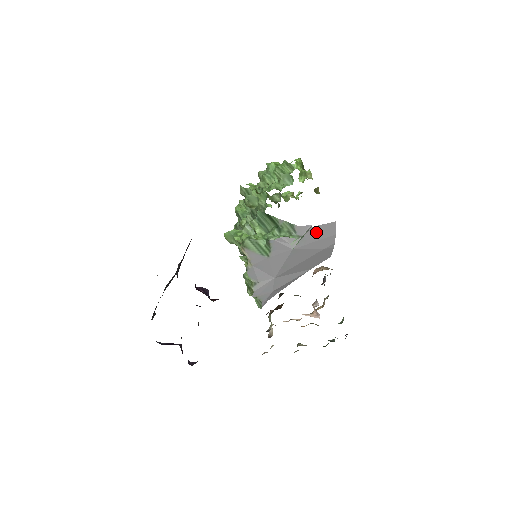
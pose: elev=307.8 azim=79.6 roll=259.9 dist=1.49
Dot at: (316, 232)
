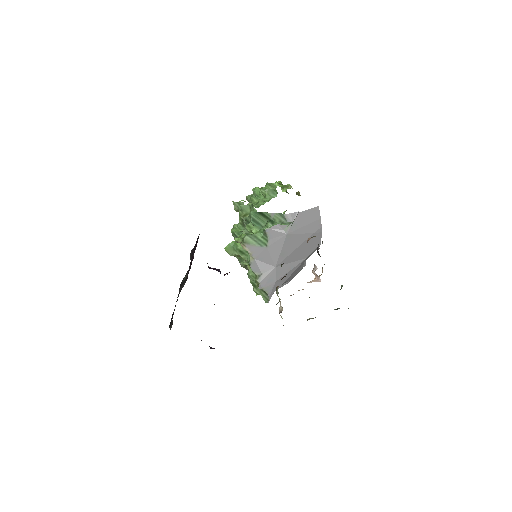
Dot at: (304, 217)
